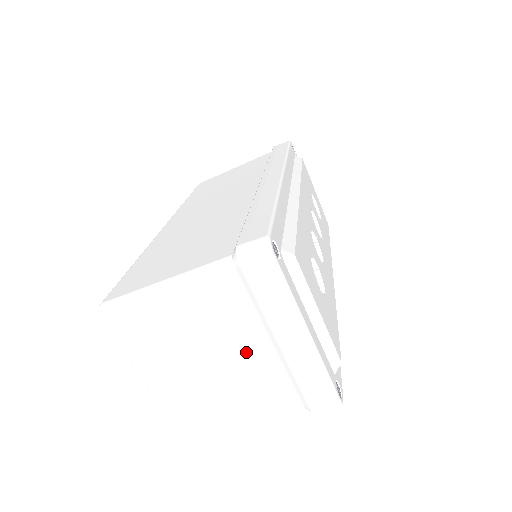
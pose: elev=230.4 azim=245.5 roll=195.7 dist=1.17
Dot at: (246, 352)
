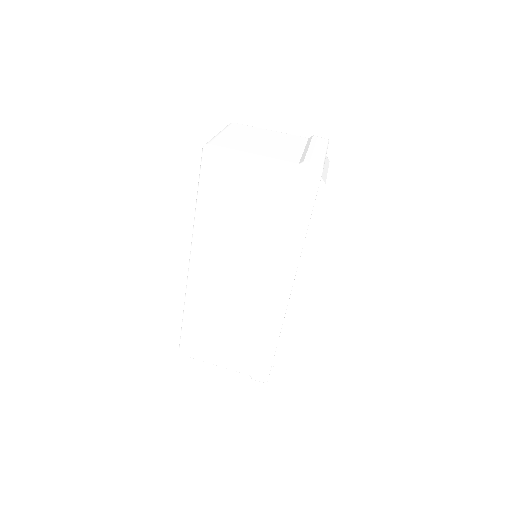
Dot at: (287, 147)
